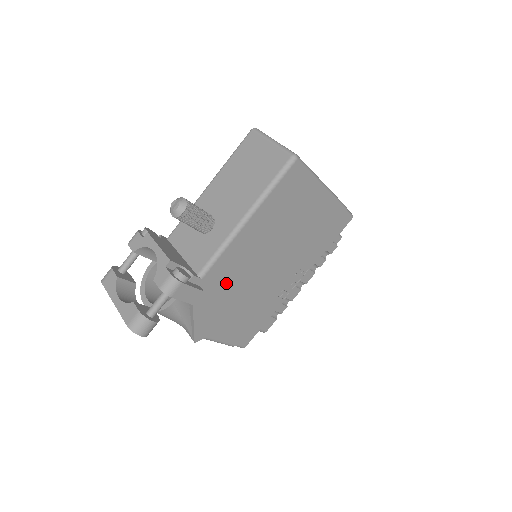
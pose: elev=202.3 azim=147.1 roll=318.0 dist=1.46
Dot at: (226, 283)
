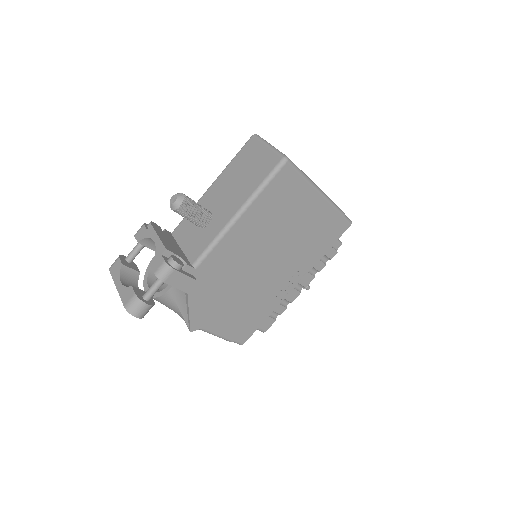
Dot at: (220, 276)
